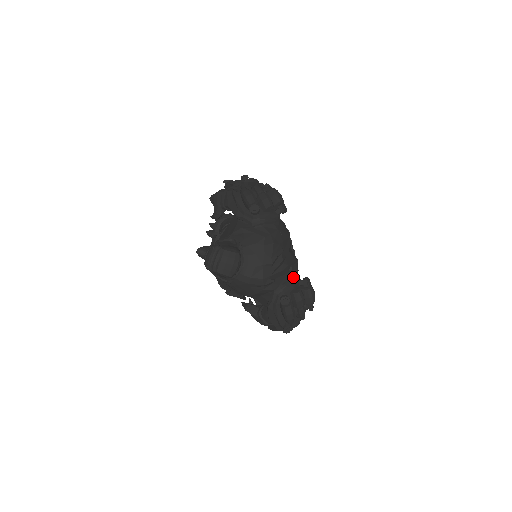
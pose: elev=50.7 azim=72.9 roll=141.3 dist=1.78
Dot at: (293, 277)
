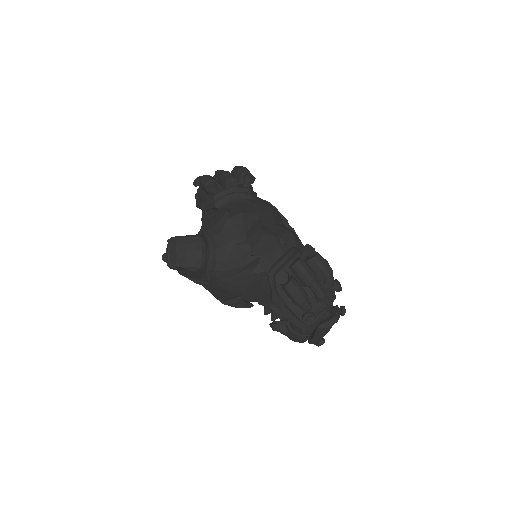
Dot at: (289, 250)
